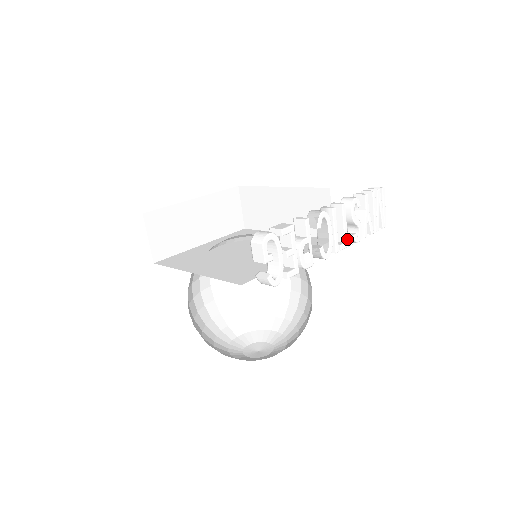
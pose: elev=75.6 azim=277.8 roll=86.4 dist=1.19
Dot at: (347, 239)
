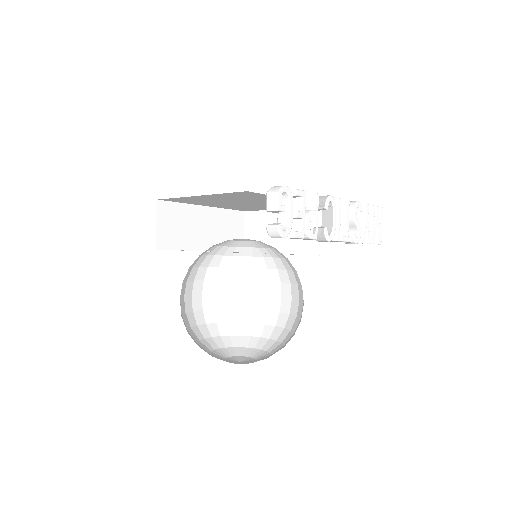
Dot at: occluded
